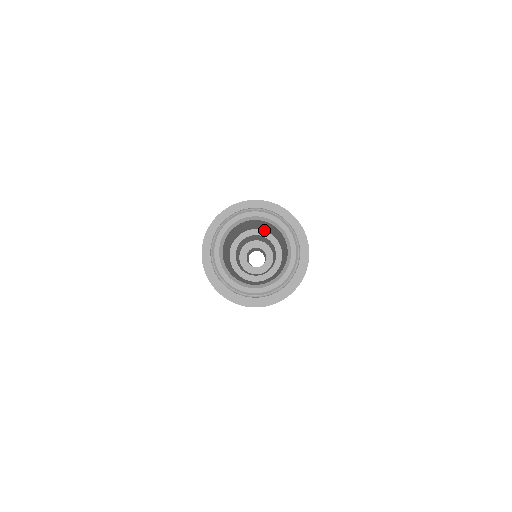
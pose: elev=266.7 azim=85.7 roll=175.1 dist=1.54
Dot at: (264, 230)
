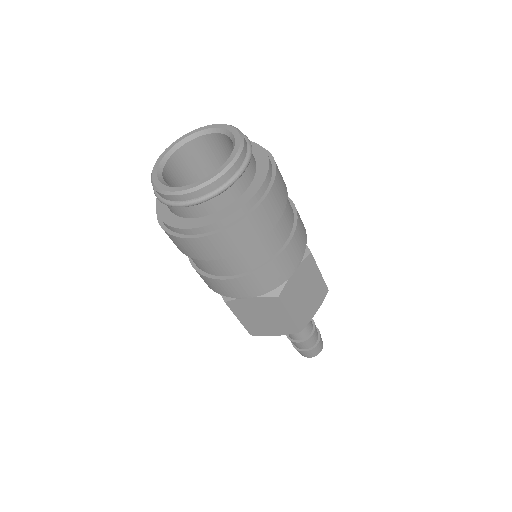
Dot at: occluded
